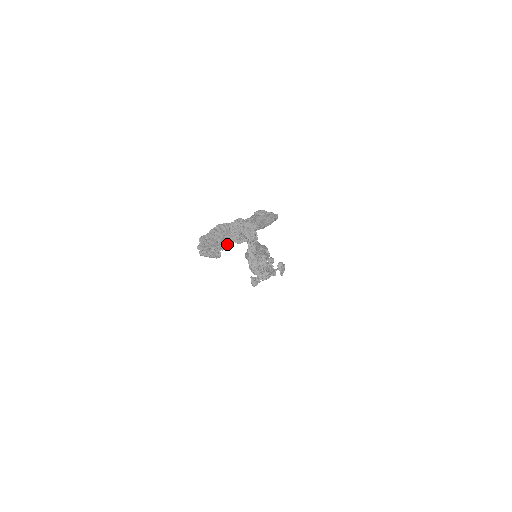
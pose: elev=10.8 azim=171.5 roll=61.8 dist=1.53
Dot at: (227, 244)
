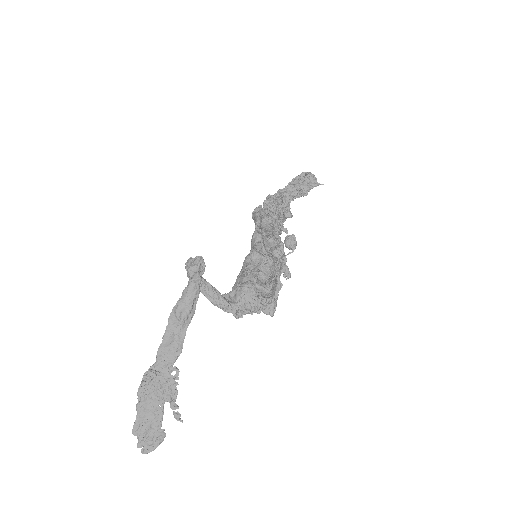
Dot at: (159, 415)
